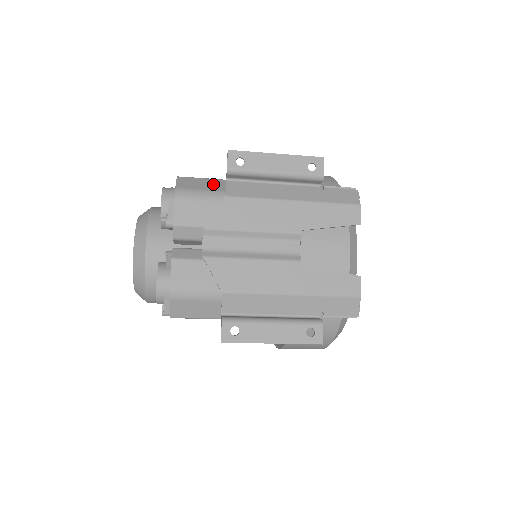
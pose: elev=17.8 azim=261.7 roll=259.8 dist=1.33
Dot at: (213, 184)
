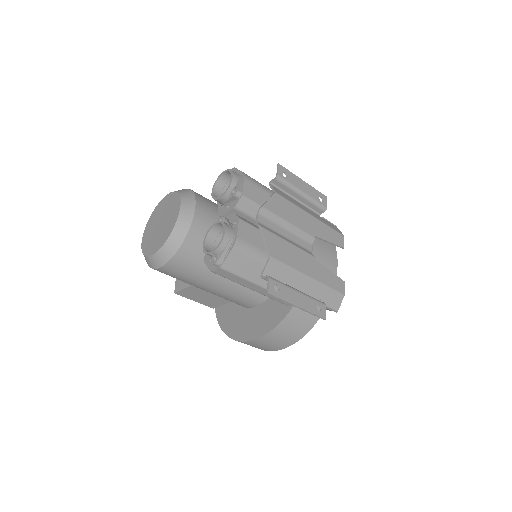
Dot at: occluded
